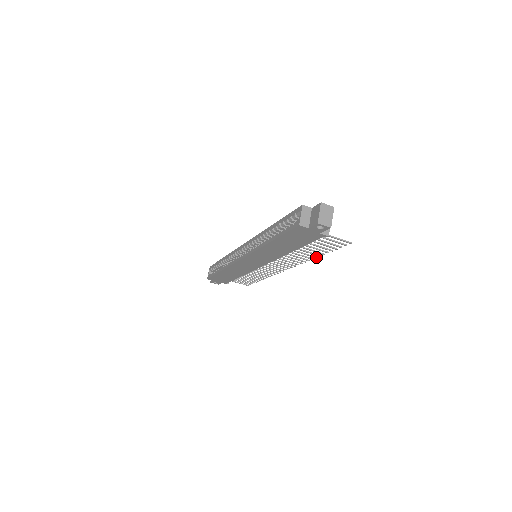
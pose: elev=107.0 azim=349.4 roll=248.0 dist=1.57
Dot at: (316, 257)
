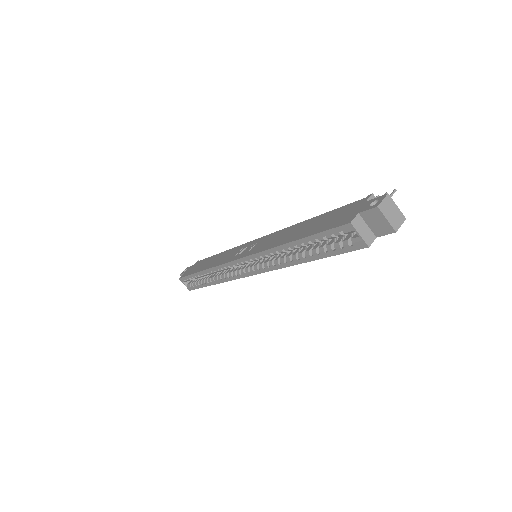
Dot at: occluded
